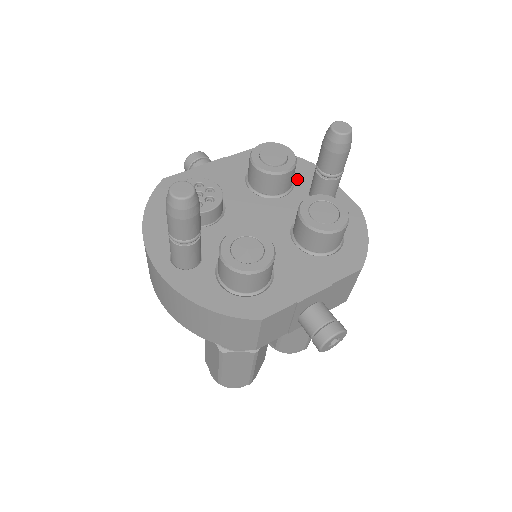
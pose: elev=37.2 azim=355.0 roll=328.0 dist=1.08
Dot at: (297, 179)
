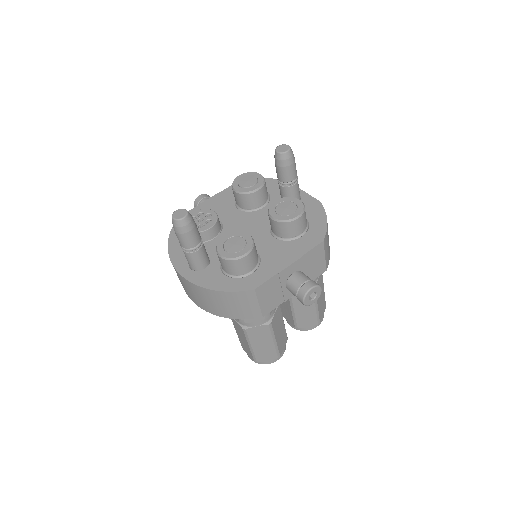
Dot at: (272, 194)
